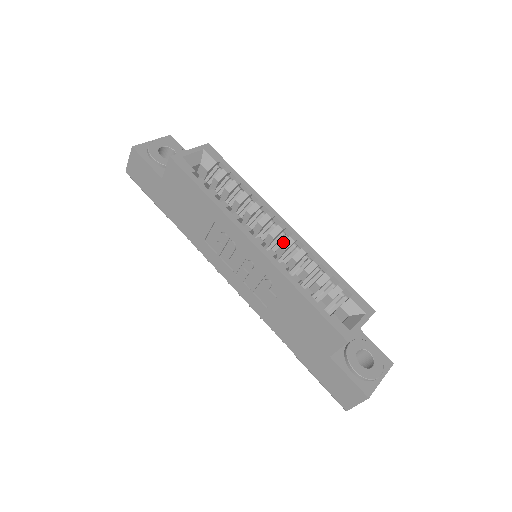
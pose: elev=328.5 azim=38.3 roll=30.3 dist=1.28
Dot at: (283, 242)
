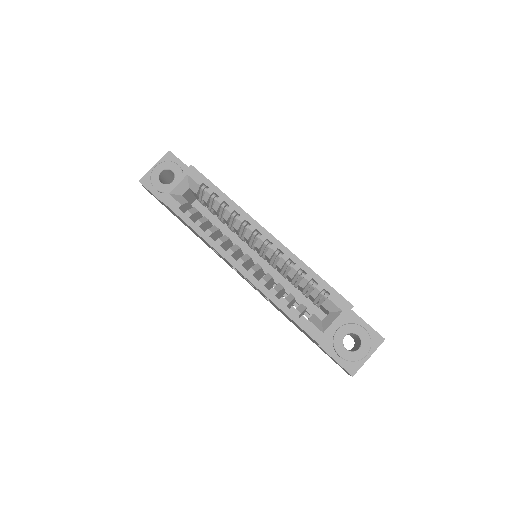
Dot at: (266, 252)
